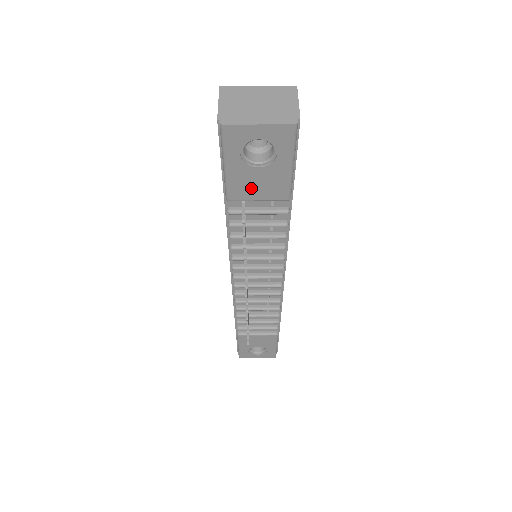
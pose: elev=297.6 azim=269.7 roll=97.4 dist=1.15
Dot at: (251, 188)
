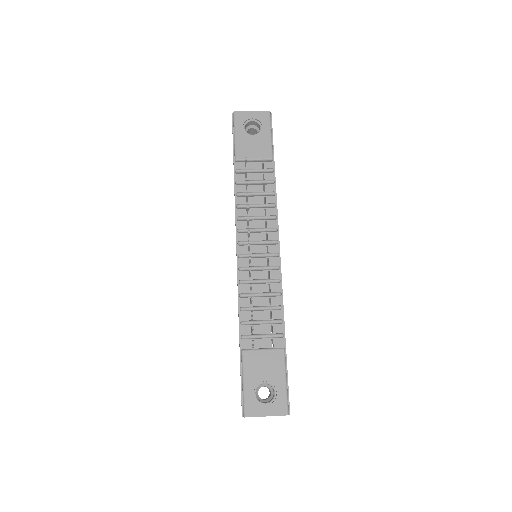
Dot at: (249, 150)
